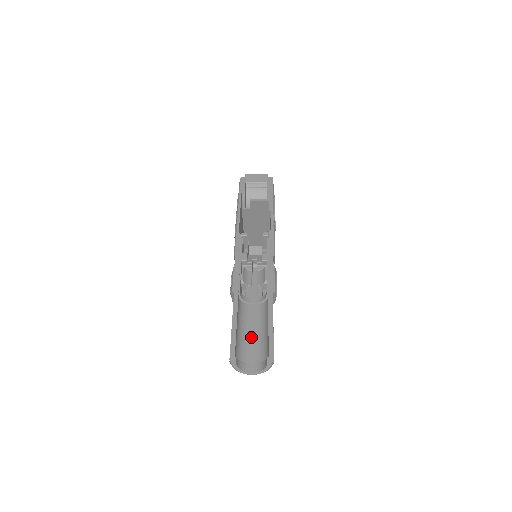
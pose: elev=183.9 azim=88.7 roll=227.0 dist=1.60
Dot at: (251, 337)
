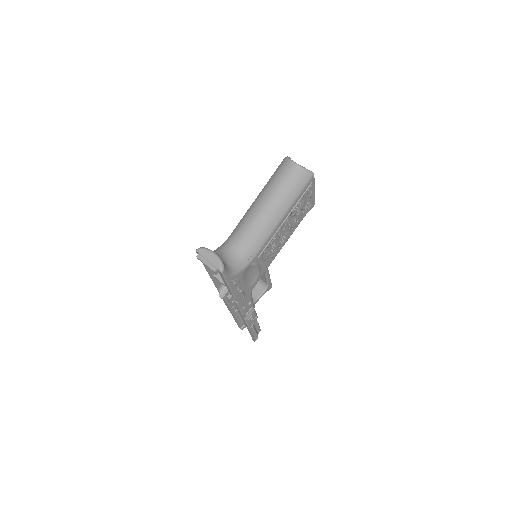
Dot at: occluded
